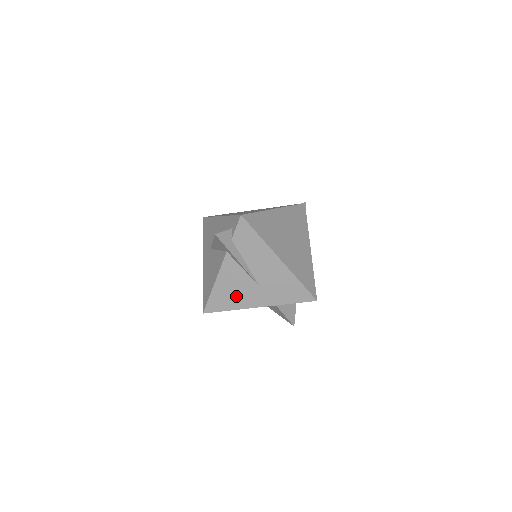
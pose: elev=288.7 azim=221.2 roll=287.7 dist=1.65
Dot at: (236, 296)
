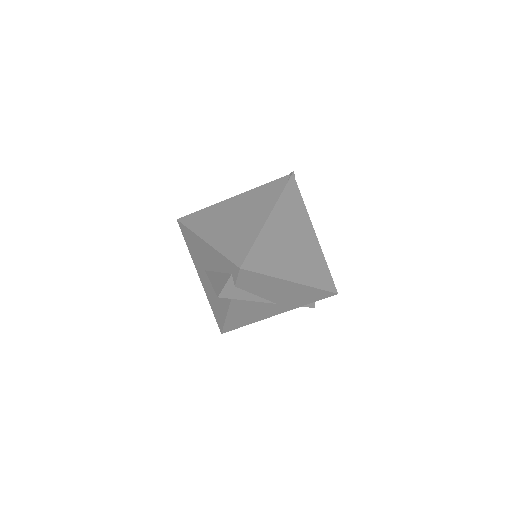
Dot at: (252, 315)
